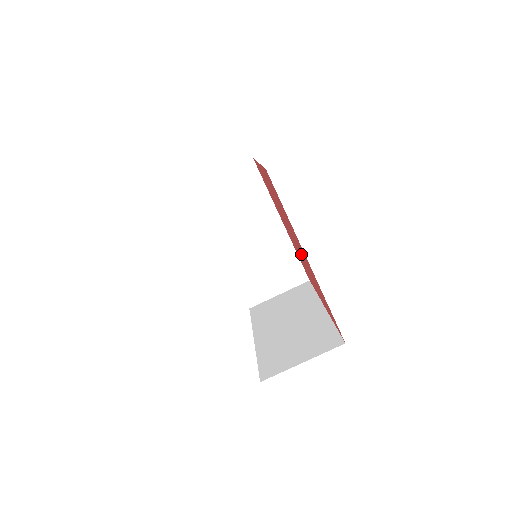
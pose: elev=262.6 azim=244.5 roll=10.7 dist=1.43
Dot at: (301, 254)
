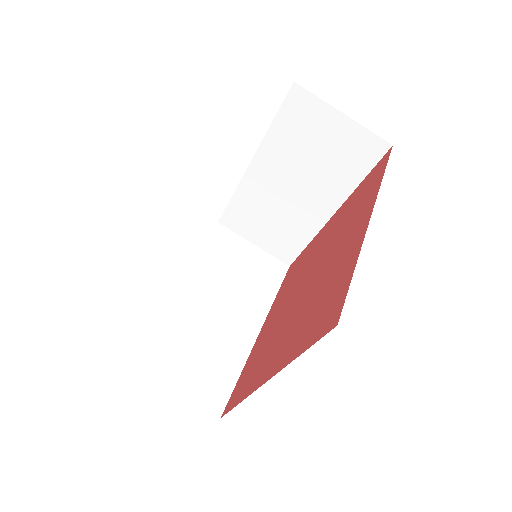
Dot at: (313, 283)
